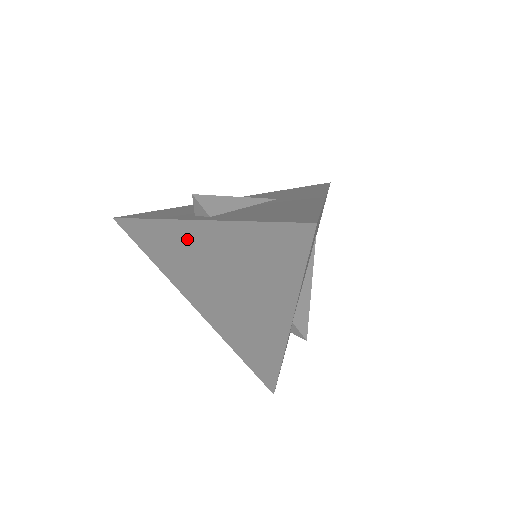
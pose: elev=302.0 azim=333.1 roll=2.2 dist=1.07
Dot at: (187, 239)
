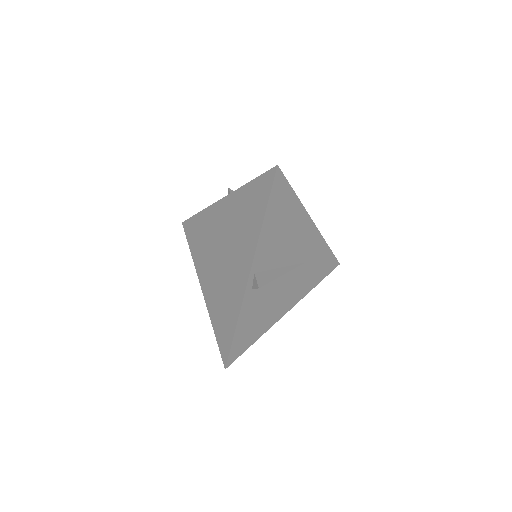
Dot at: (215, 217)
